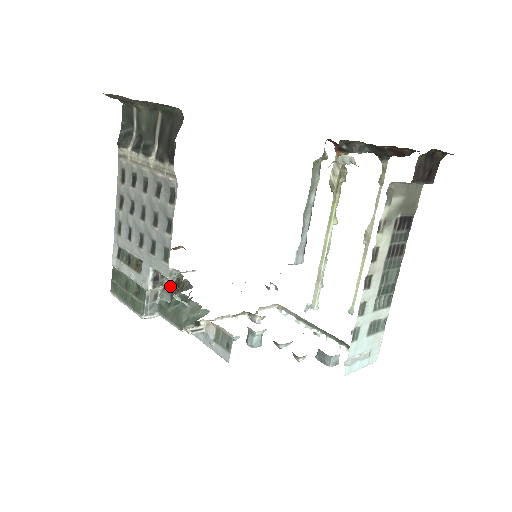
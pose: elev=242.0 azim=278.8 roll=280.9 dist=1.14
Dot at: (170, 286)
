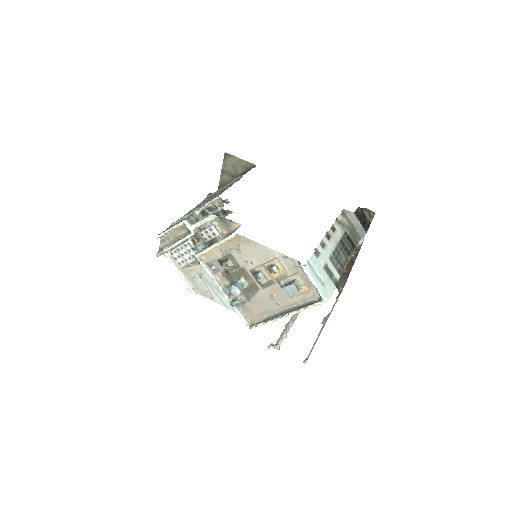
Dot at: occluded
